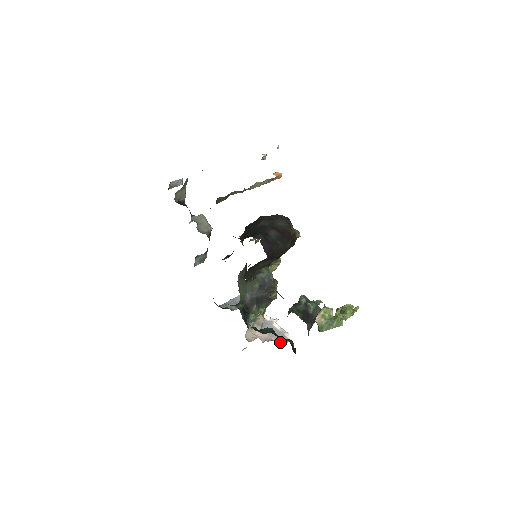
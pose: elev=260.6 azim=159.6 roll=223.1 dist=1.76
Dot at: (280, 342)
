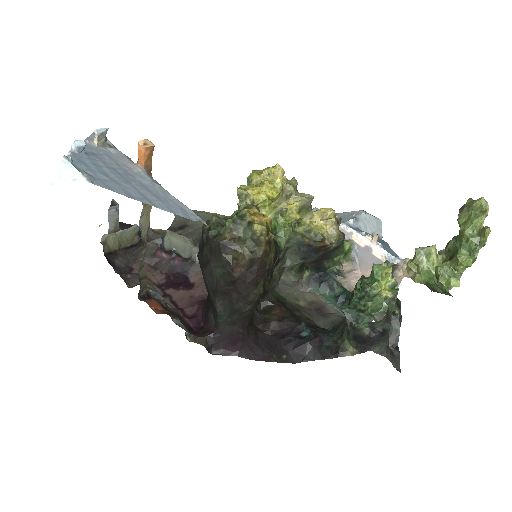
Dot at: occluded
